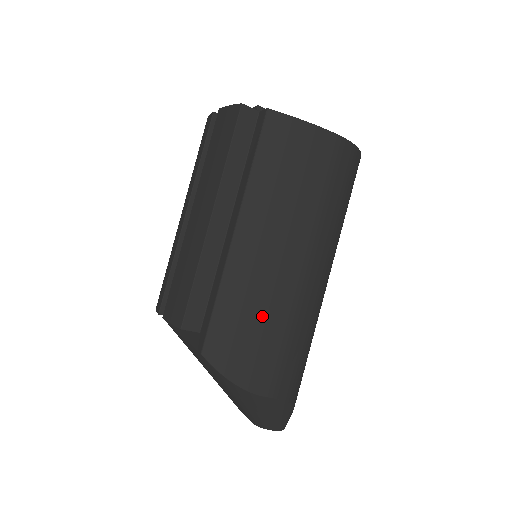
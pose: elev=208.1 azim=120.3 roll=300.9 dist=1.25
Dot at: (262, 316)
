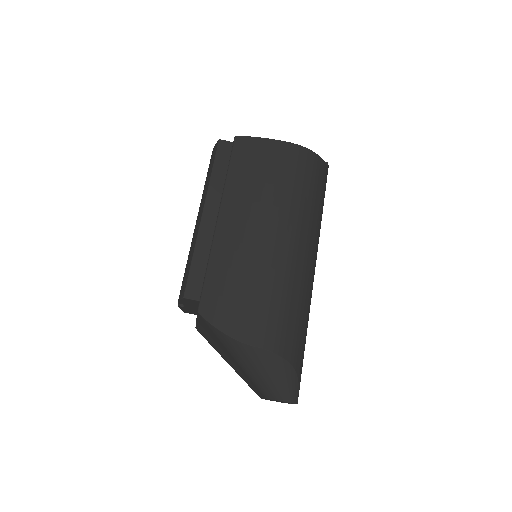
Dot at: (245, 278)
